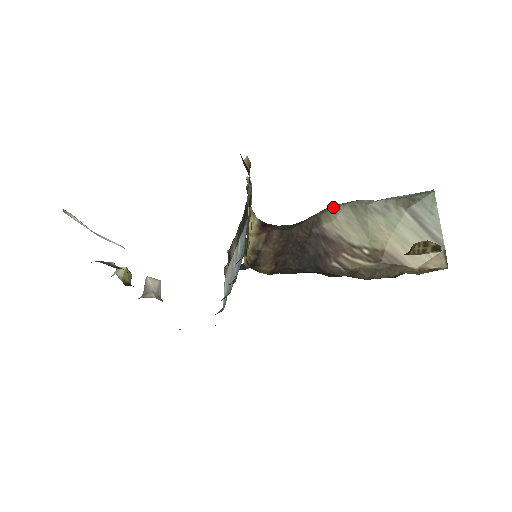
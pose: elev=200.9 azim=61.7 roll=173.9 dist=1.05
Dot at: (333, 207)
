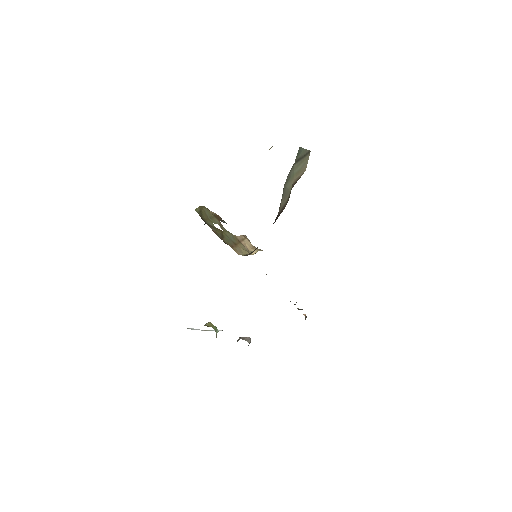
Dot at: (280, 205)
